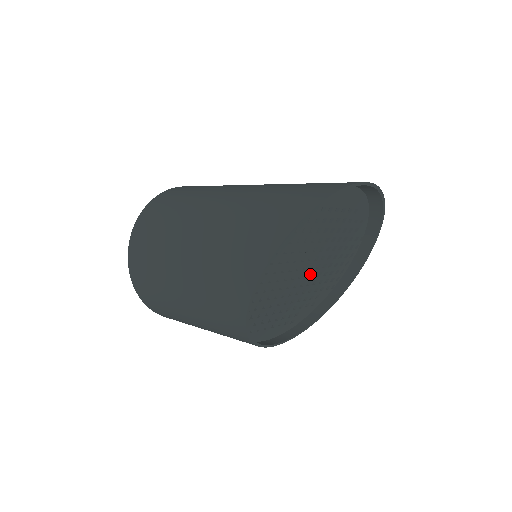
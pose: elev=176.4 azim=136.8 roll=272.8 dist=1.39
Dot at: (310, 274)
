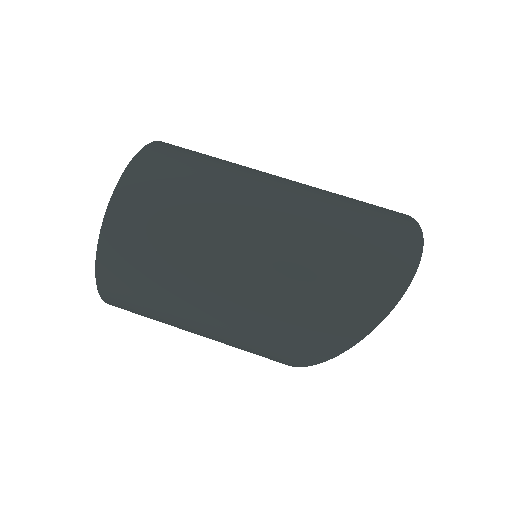
Dot at: occluded
